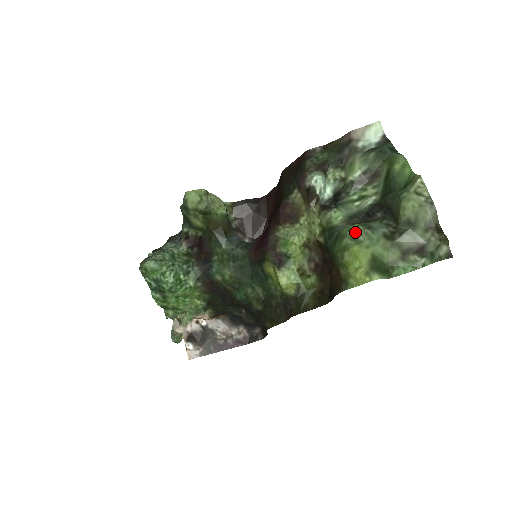
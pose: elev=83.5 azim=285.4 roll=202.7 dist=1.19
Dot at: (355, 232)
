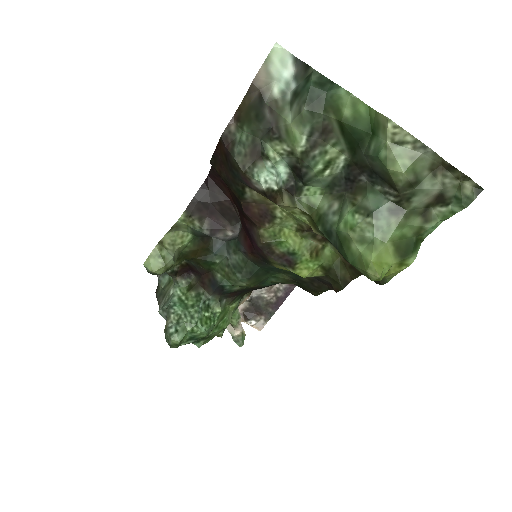
Dot at: (357, 229)
